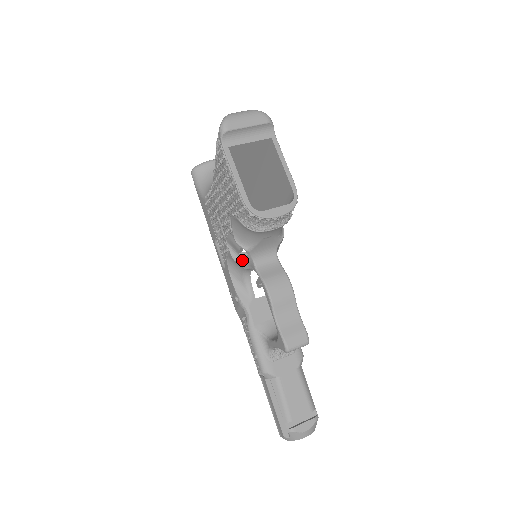
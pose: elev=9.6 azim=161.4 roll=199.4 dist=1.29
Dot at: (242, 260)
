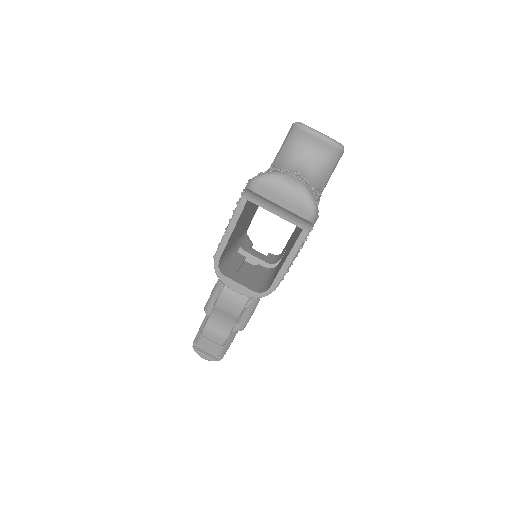
Dot at: occluded
